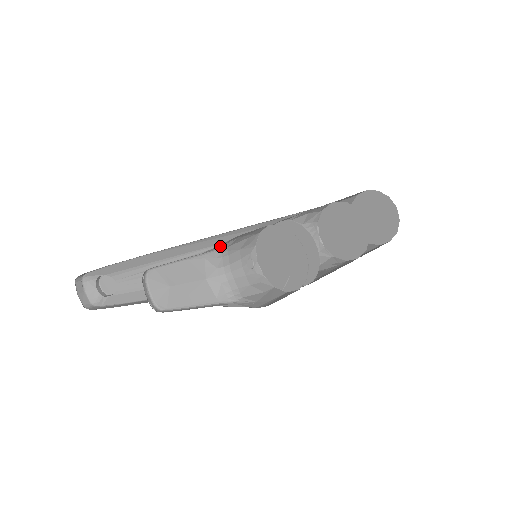
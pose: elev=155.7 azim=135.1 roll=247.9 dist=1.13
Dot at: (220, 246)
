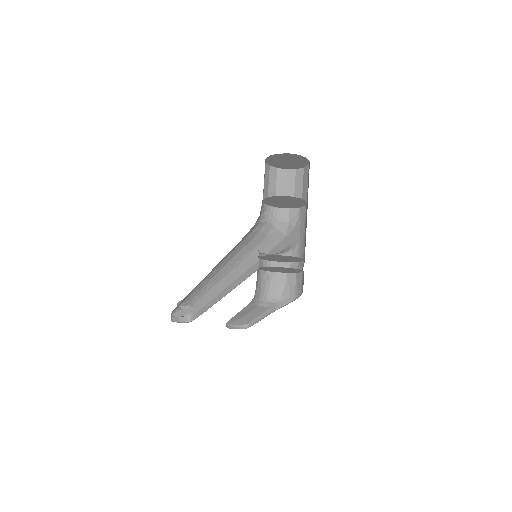
Dot at: occluded
